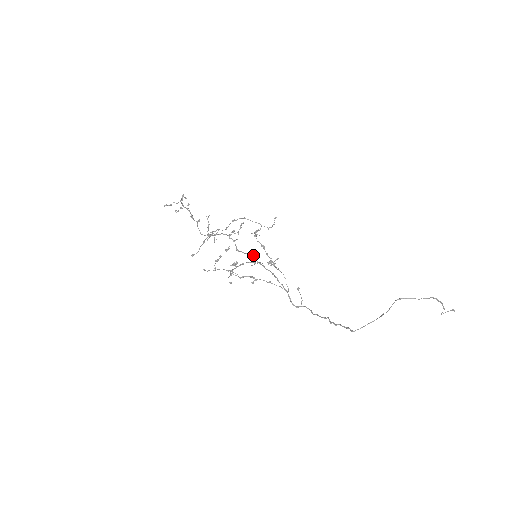
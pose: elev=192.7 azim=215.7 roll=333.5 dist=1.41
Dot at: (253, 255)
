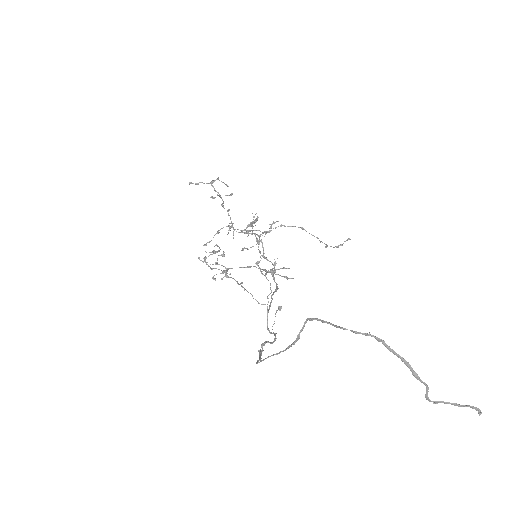
Dot at: (274, 264)
